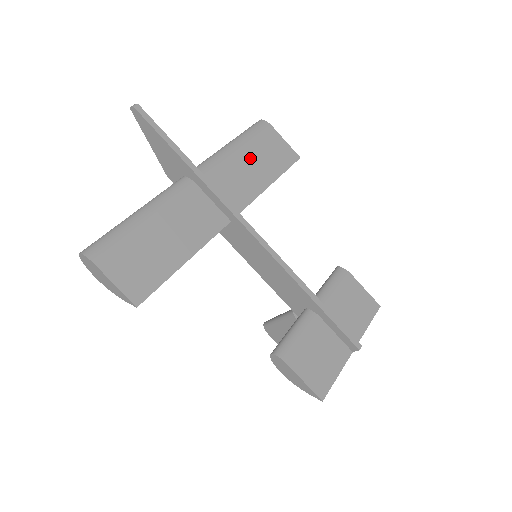
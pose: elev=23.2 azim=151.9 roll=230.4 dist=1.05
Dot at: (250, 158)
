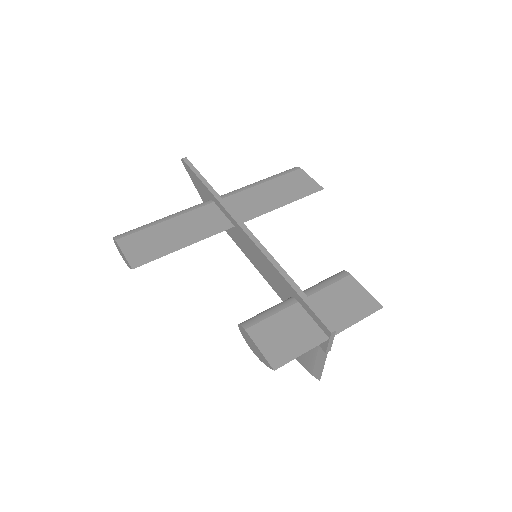
Dot at: (271, 189)
